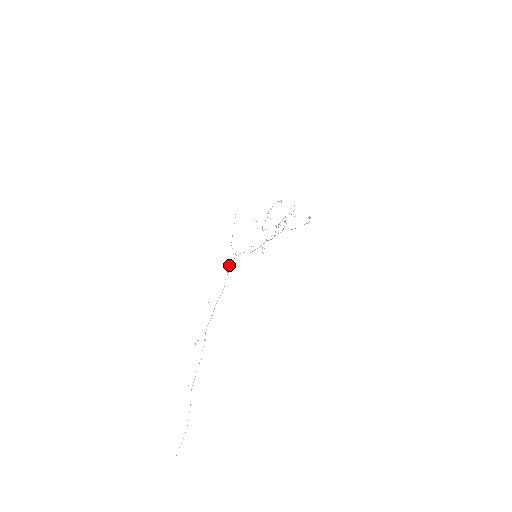
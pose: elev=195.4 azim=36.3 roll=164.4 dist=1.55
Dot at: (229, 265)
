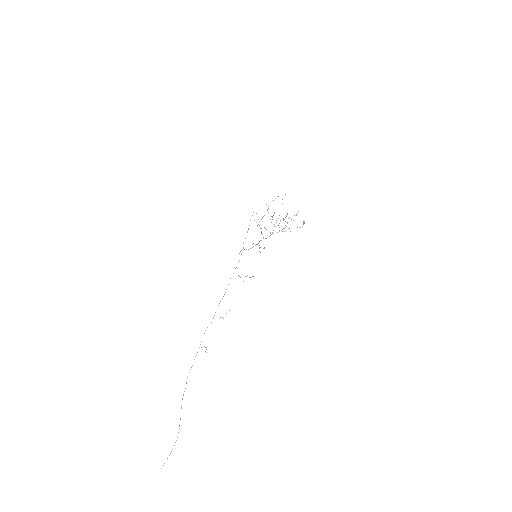
Dot at: (252, 276)
